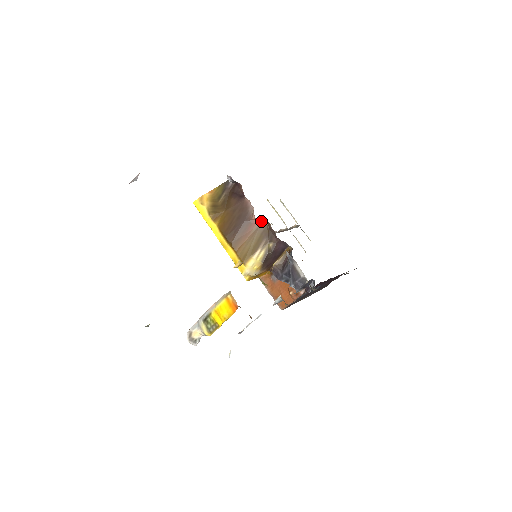
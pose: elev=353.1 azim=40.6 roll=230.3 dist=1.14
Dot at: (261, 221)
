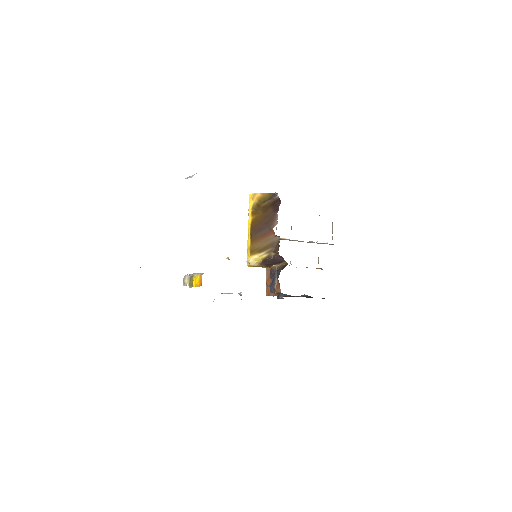
Dot at: (276, 235)
